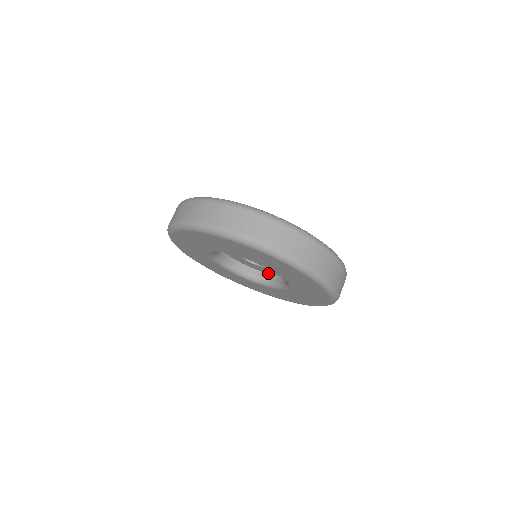
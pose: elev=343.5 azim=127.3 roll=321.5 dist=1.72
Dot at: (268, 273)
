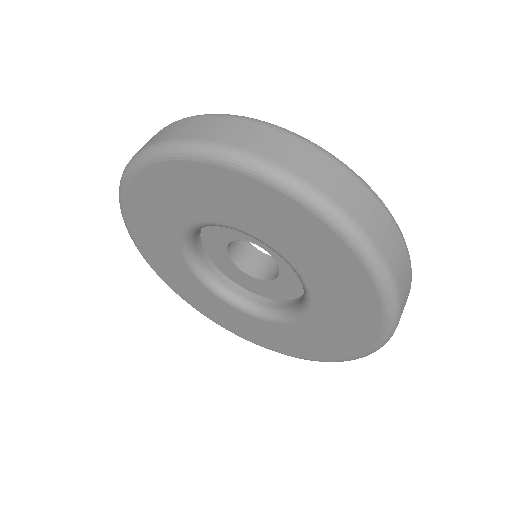
Dot at: (284, 299)
